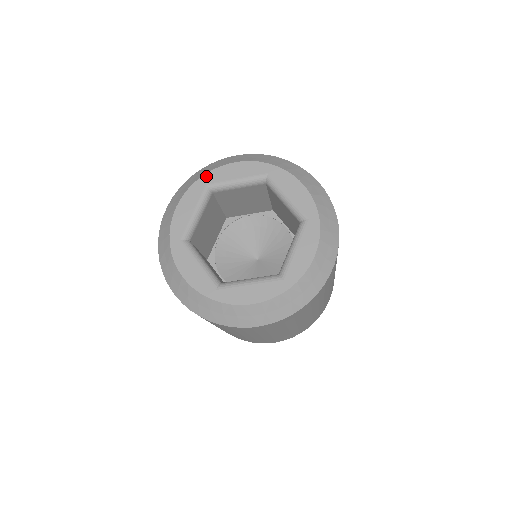
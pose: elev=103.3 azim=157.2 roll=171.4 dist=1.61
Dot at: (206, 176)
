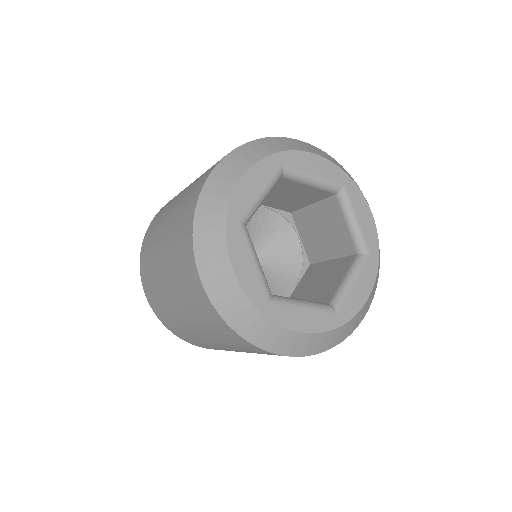
Dot at: (284, 154)
